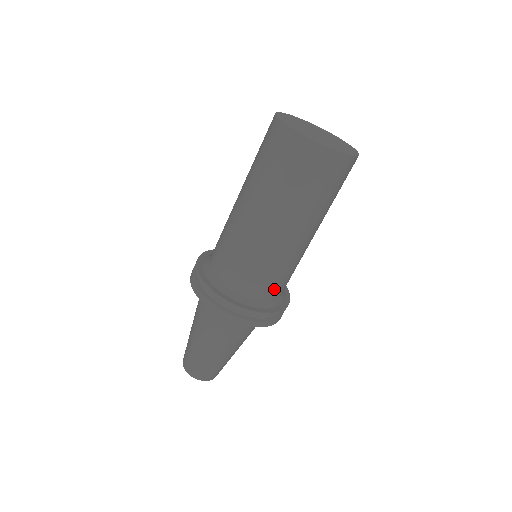
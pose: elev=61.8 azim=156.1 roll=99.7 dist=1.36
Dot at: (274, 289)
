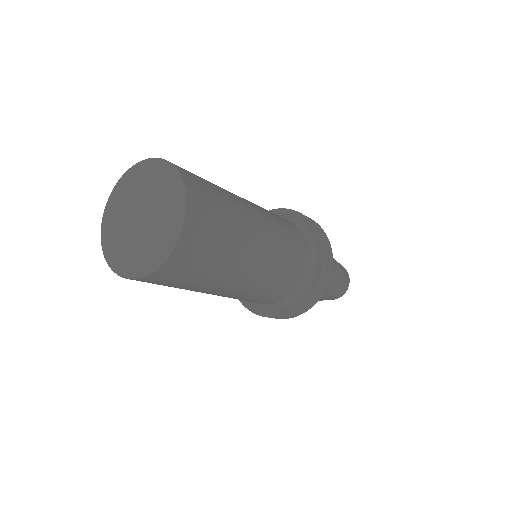
Dot at: (294, 280)
